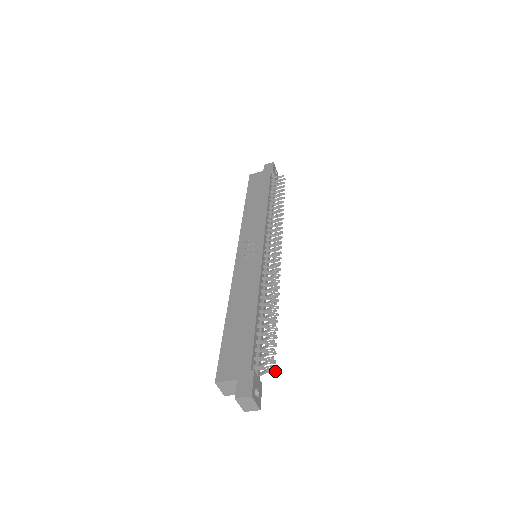
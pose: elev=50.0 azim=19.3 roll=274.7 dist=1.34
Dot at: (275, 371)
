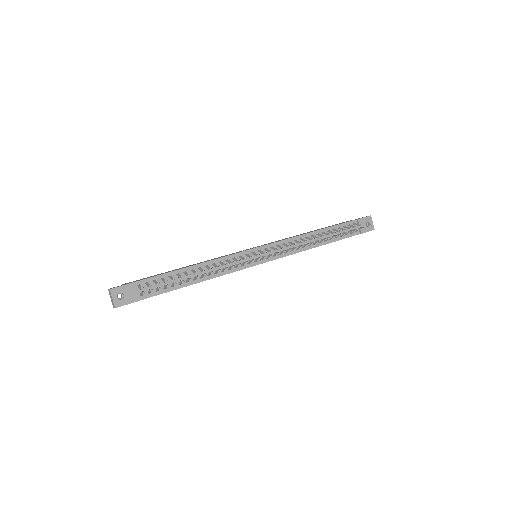
Dot at: (143, 293)
